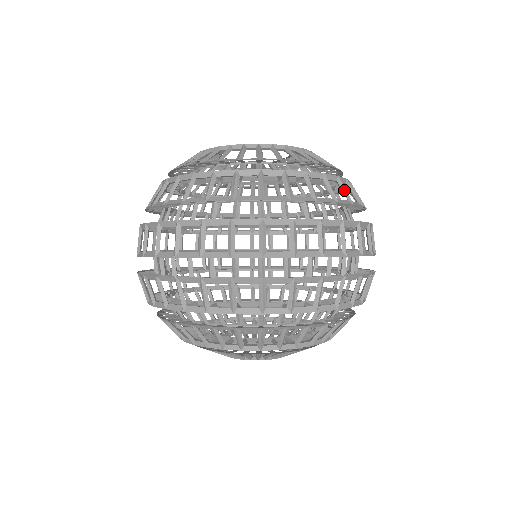
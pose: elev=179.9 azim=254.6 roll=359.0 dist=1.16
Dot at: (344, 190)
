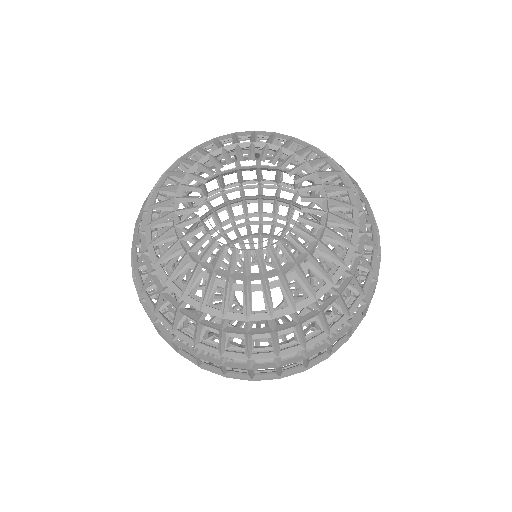
Dot at: (343, 307)
